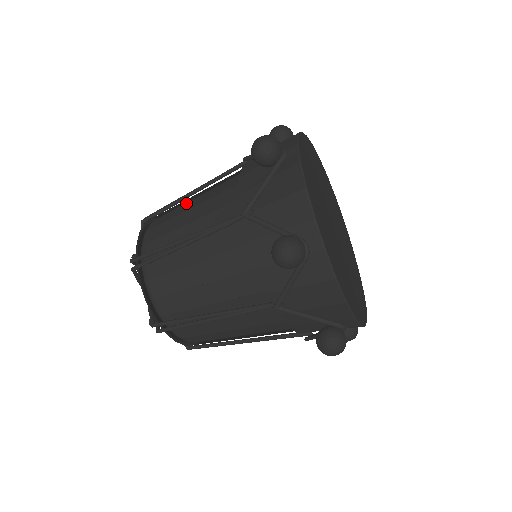
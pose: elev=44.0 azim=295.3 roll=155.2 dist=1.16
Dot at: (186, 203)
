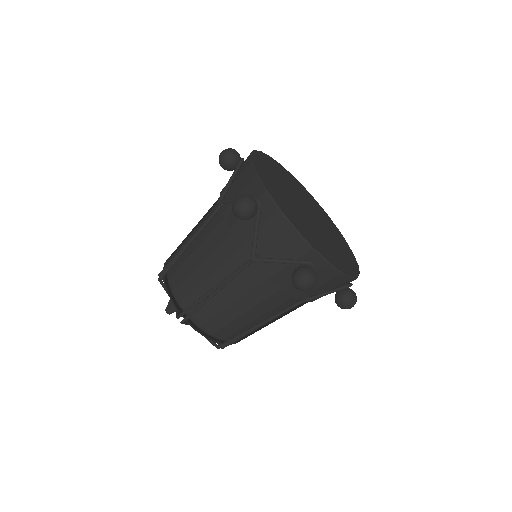
Dot at: occluded
